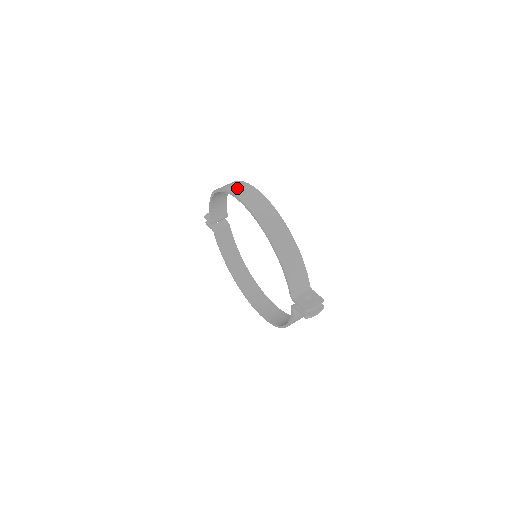
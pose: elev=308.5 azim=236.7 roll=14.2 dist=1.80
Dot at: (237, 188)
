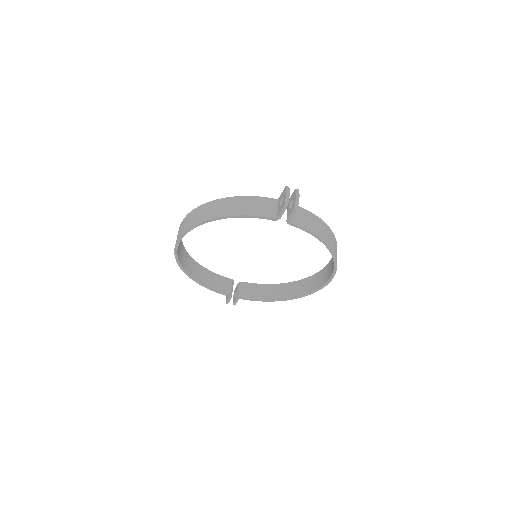
Dot at: occluded
